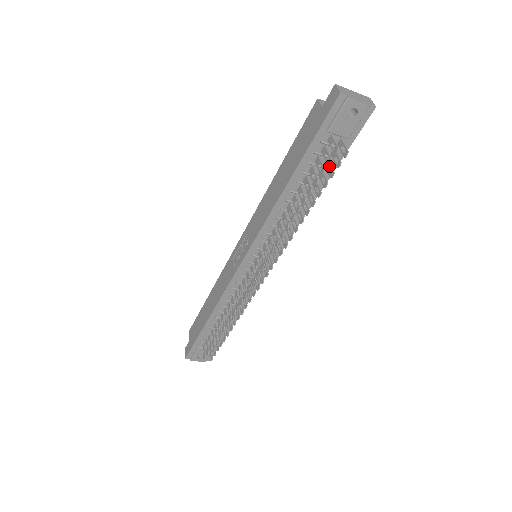
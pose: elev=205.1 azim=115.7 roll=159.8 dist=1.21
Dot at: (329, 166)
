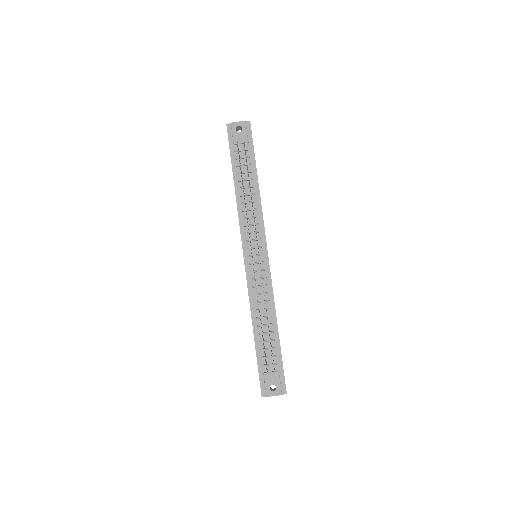
Dot at: occluded
